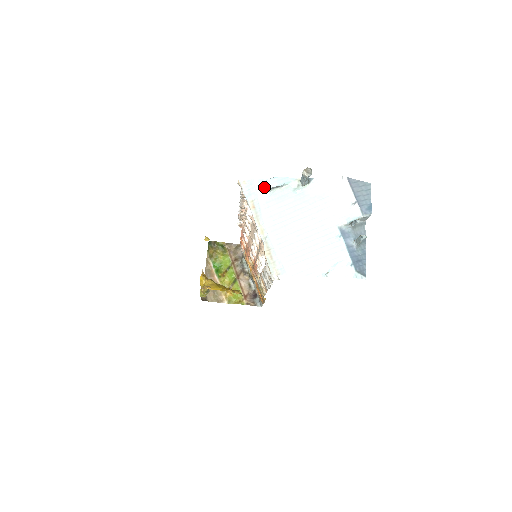
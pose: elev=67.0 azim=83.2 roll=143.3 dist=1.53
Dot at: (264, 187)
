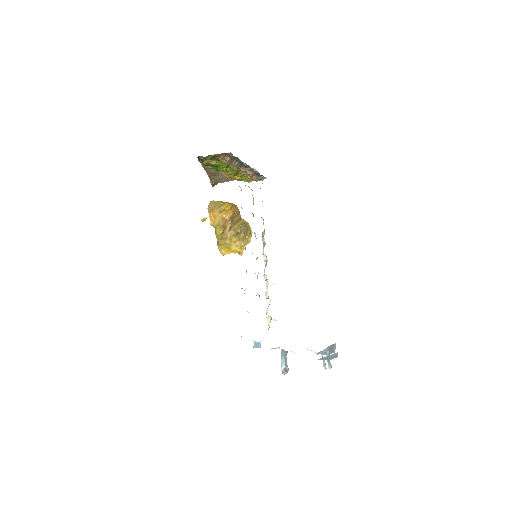
Dot at: occluded
